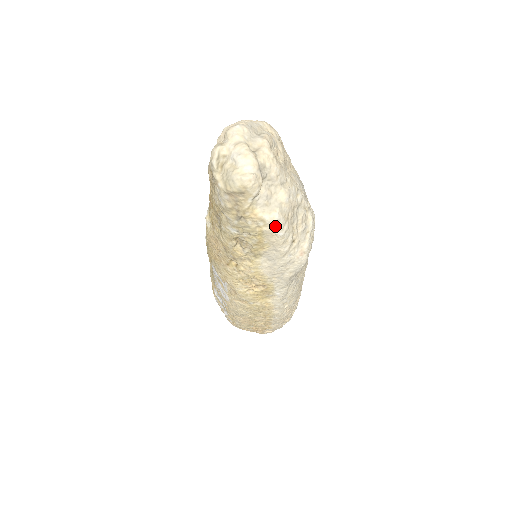
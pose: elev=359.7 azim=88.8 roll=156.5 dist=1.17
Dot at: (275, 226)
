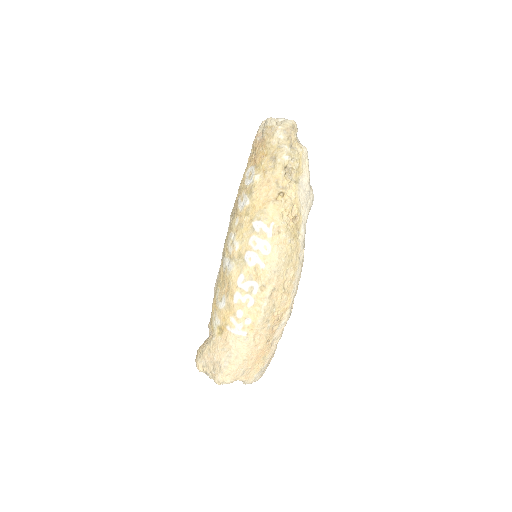
Dot at: (306, 153)
